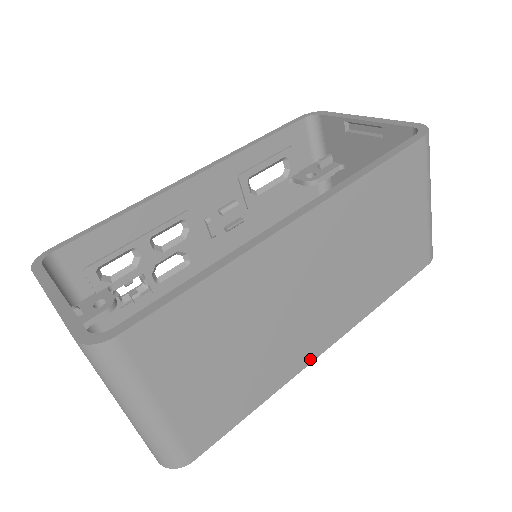
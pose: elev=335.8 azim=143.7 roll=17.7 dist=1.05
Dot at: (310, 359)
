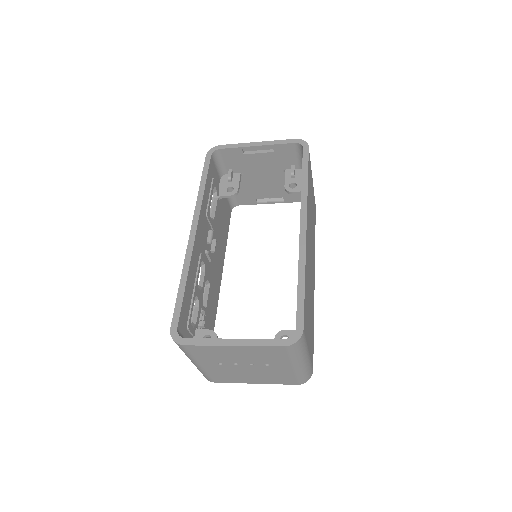
Dot at: occluded
